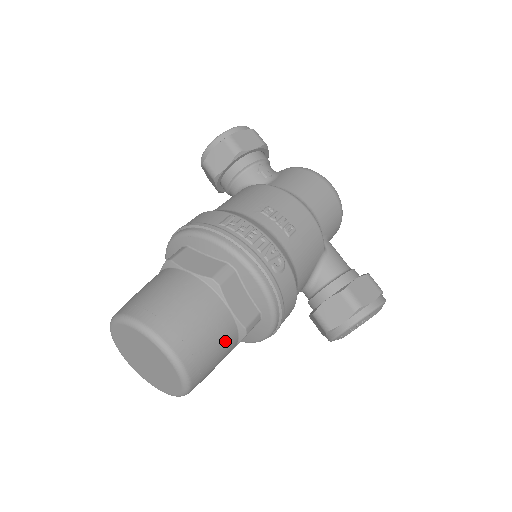
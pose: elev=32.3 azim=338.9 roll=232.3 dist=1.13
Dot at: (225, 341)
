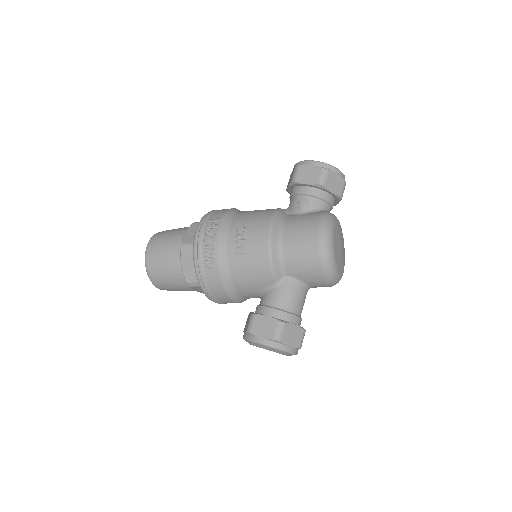
Dot at: (175, 279)
